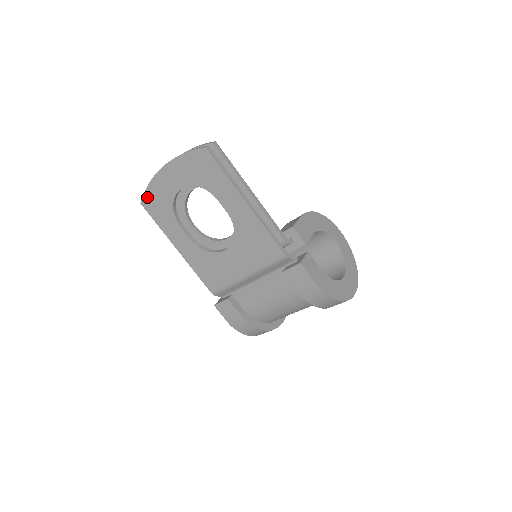
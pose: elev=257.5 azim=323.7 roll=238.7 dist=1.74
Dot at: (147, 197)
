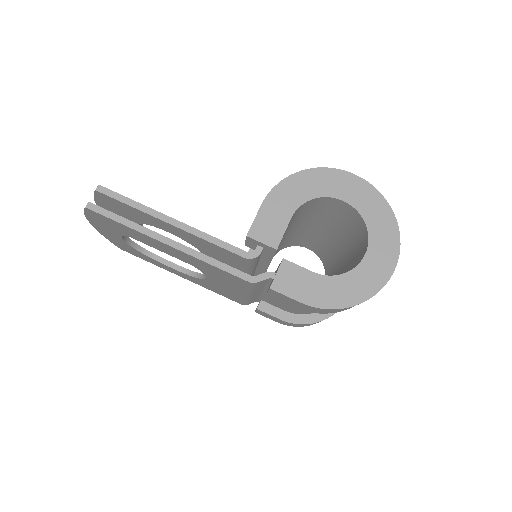
Dot at: (117, 245)
